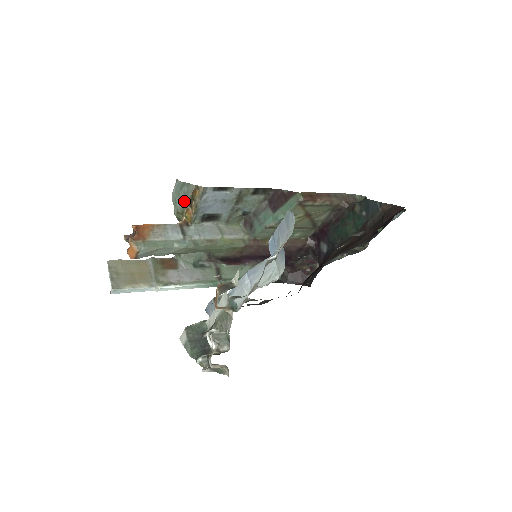
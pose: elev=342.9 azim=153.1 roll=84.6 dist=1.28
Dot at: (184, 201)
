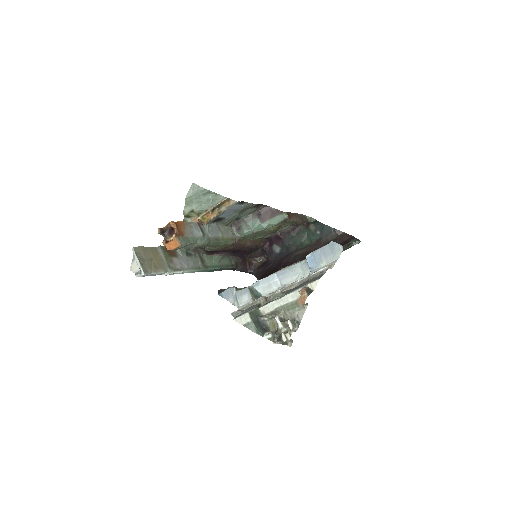
Dot at: (206, 205)
